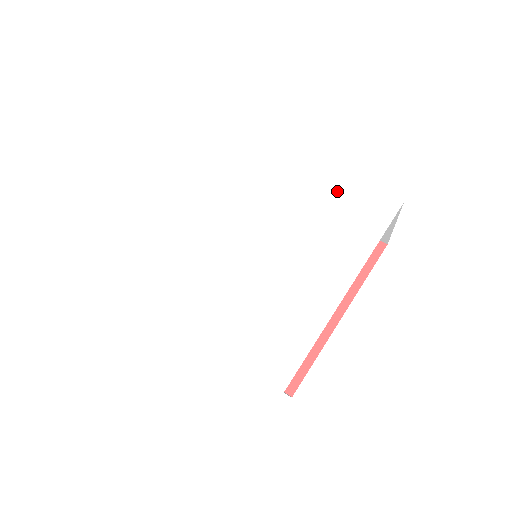
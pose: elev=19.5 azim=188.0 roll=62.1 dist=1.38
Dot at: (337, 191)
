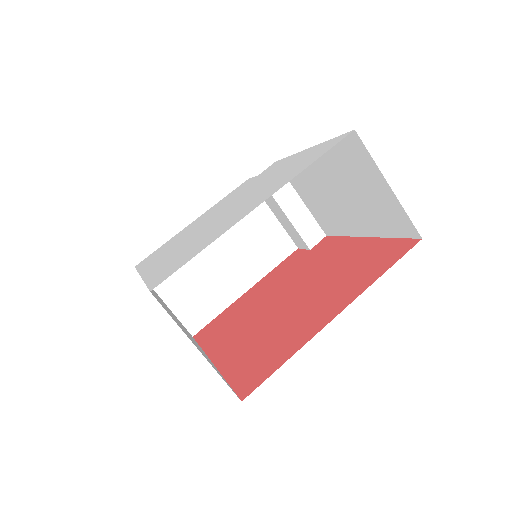
Dot at: (305, 156)
